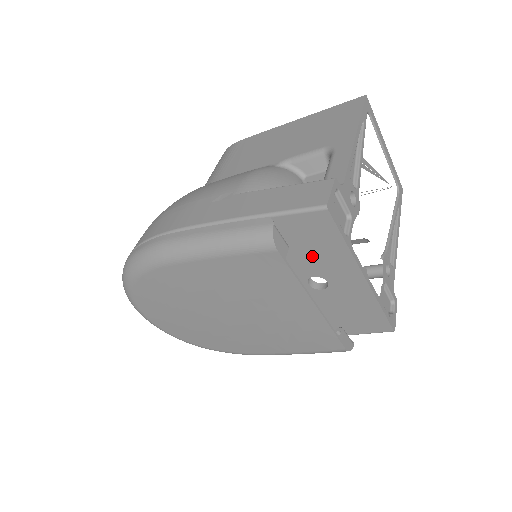
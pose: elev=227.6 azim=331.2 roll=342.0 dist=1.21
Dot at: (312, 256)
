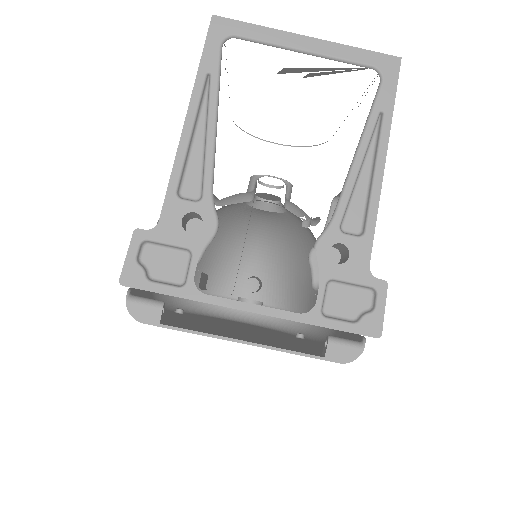
Dot at: occluded
